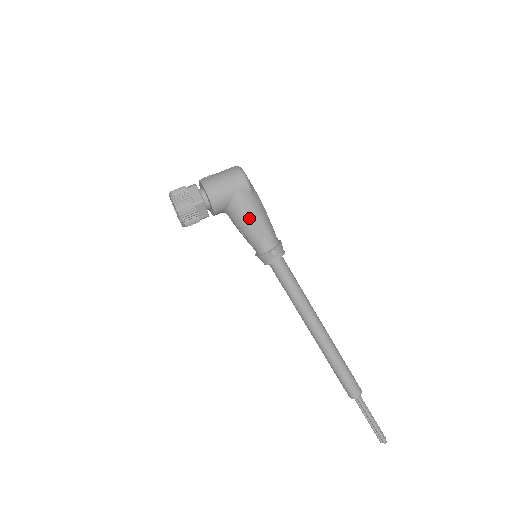
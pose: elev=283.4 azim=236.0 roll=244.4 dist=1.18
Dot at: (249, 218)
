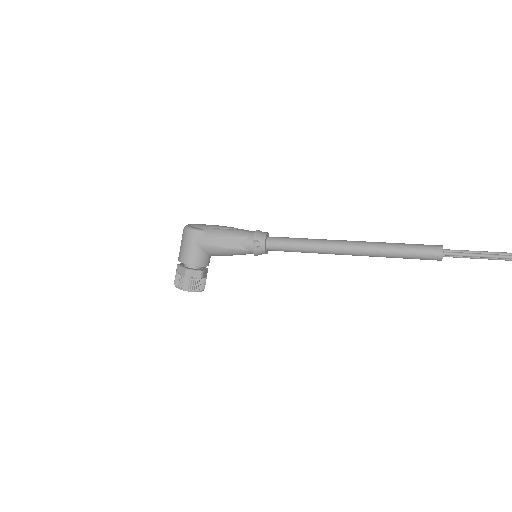
Dot at: (219, 246)
